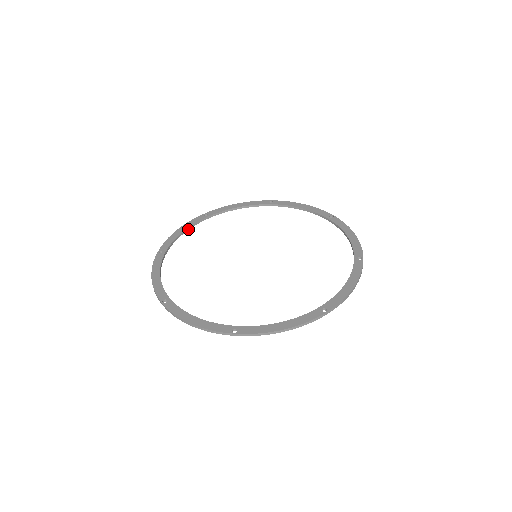
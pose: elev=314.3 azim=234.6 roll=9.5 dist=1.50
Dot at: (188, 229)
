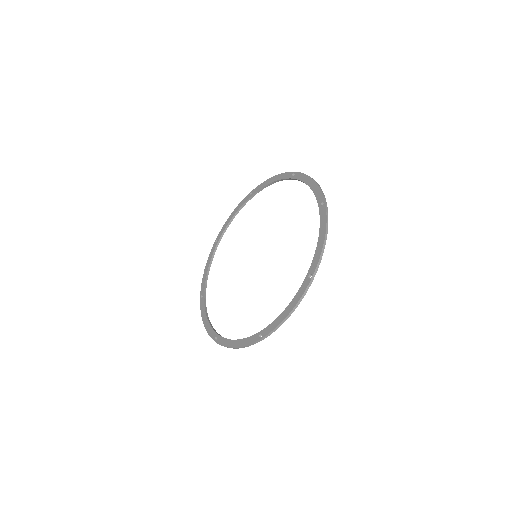
Dot at: (207, 314)
